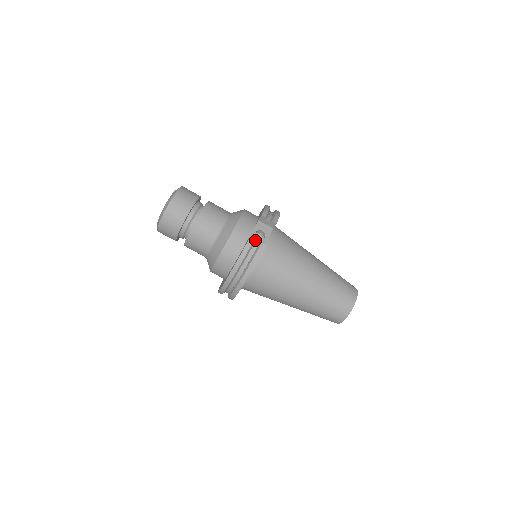
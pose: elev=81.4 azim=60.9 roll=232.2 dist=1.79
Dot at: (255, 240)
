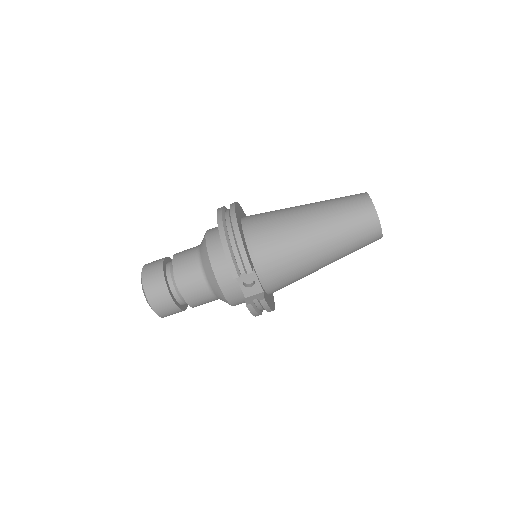
Dot at: (250, 291)
